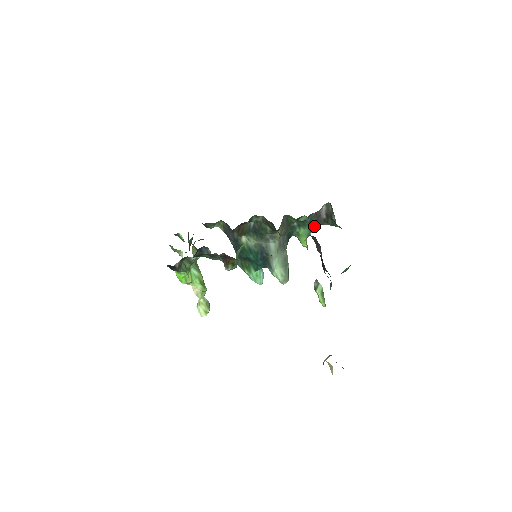
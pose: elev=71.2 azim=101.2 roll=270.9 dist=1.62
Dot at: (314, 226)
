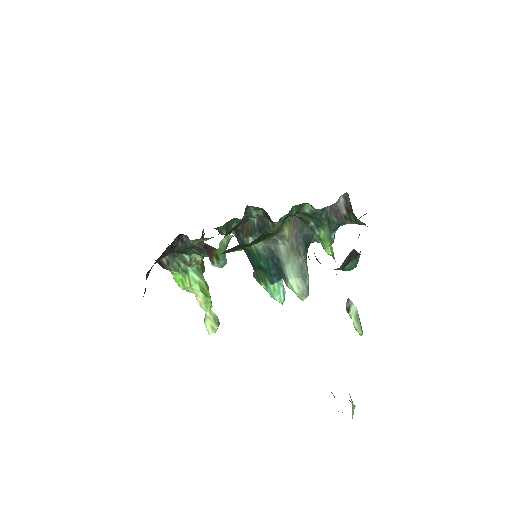
Dot at: (334, 225)
